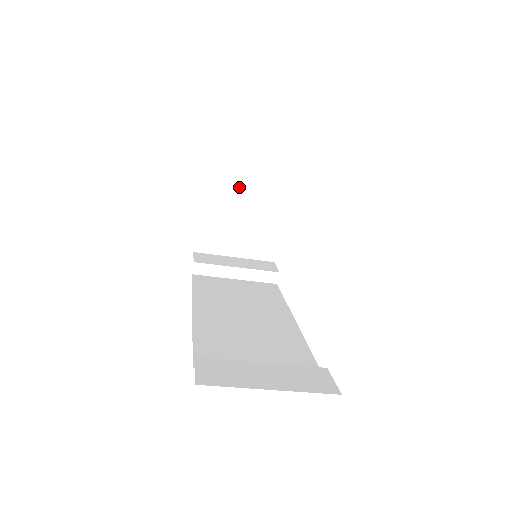
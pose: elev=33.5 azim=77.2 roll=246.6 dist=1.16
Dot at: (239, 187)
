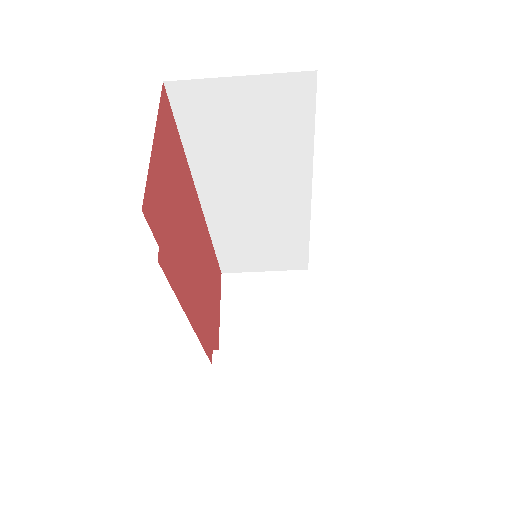
Dot at: (257, 286)
